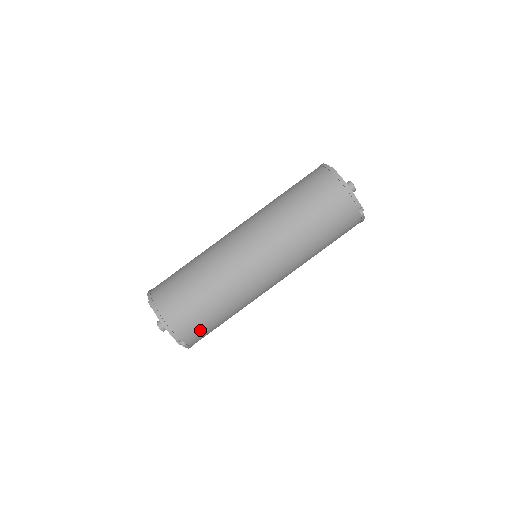
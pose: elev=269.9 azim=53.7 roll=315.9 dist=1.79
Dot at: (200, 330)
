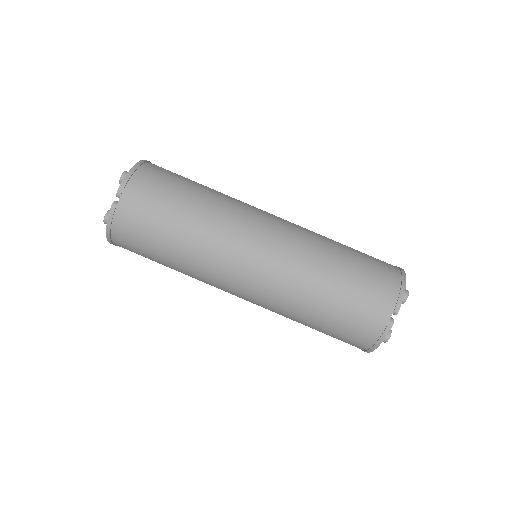
Dot at: (144, 212)
